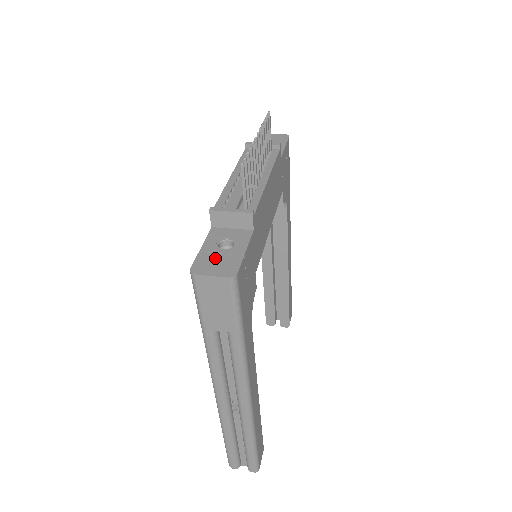
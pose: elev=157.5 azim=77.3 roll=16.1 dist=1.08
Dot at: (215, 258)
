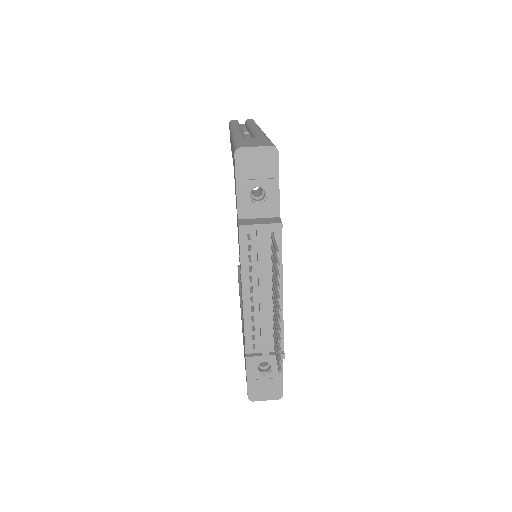
Dot at: (262, 385)
